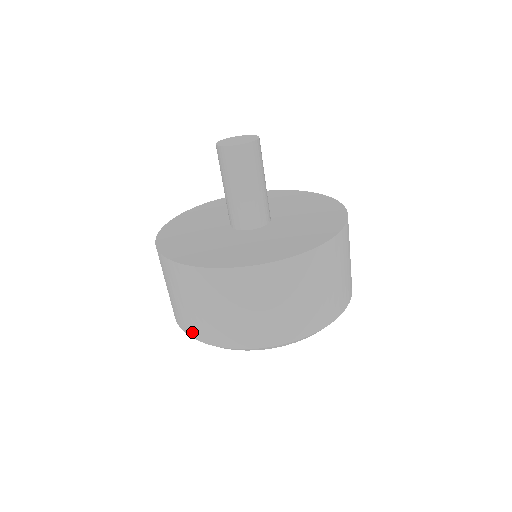
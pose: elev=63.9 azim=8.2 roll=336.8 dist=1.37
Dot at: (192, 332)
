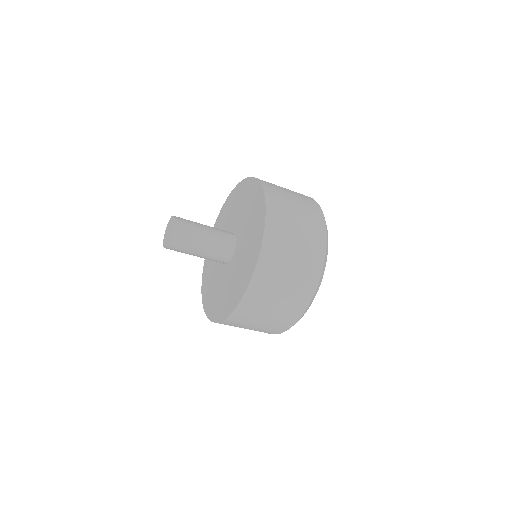
Dot at: occluded
